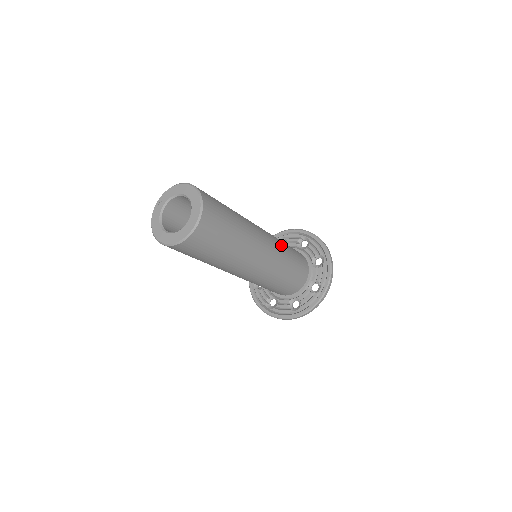
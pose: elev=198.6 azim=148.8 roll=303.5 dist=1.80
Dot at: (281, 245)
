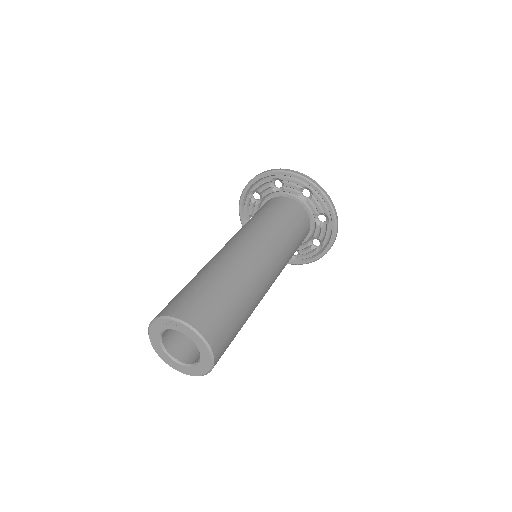
Dot at: occluded
